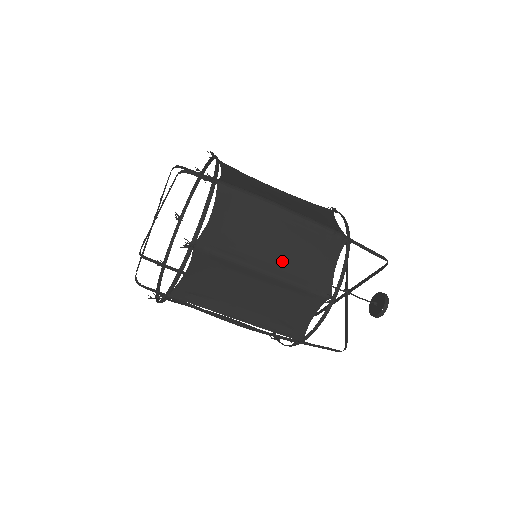
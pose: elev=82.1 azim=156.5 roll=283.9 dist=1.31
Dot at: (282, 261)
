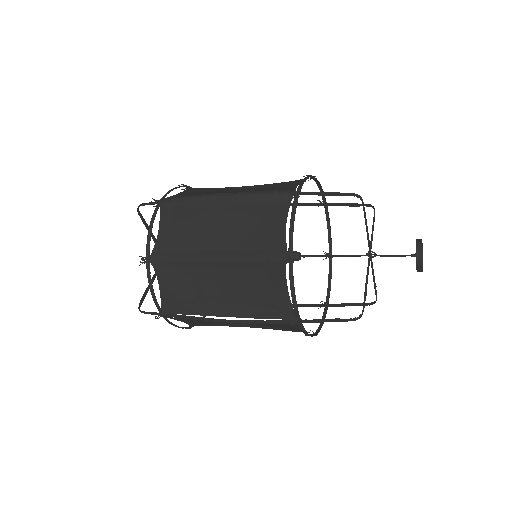
Dot at: (230, 242)
